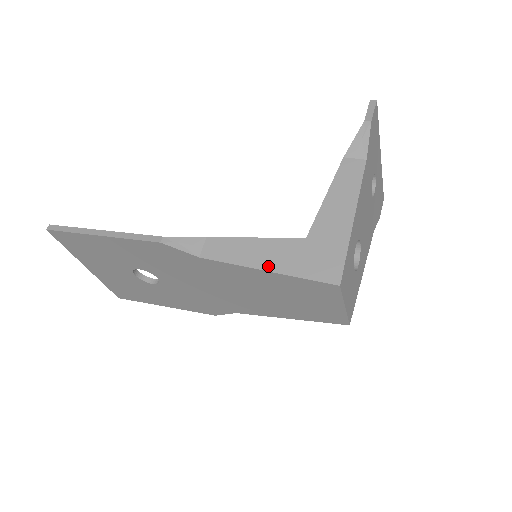
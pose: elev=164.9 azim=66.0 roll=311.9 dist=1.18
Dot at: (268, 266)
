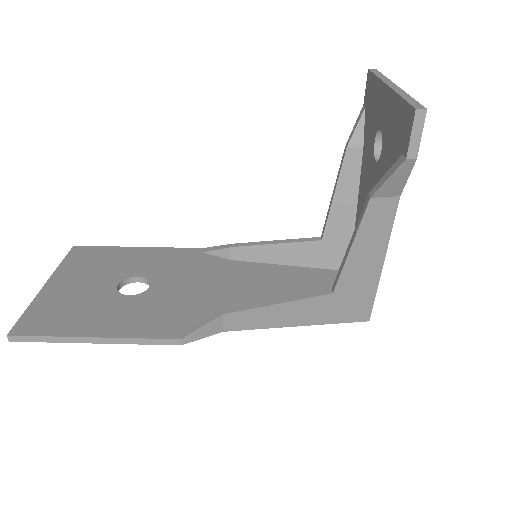
Dot at: (299, 323)
